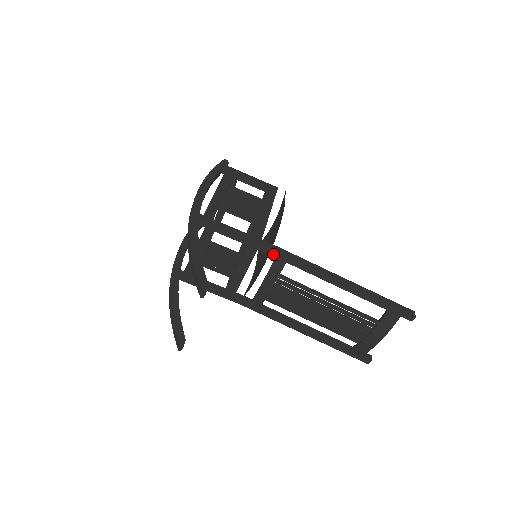
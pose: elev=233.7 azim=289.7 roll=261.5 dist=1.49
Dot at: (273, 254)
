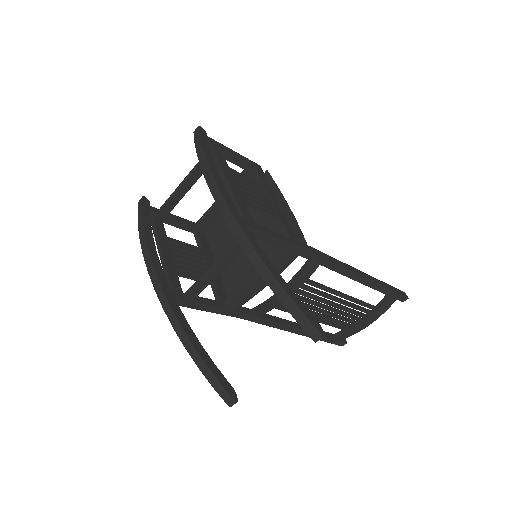
Dot at: (312, 258)
